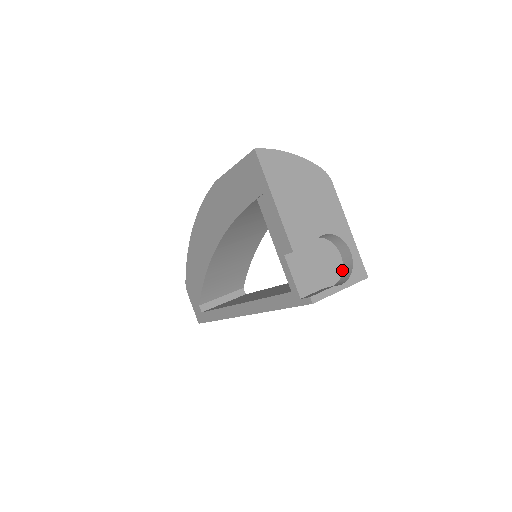
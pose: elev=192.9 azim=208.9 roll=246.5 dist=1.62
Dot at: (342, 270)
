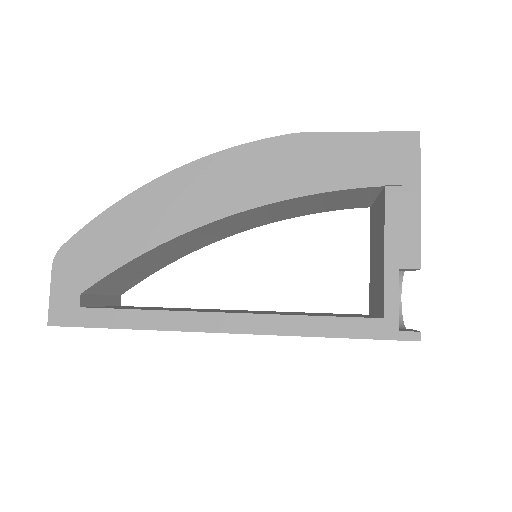
Dot at: occluded
